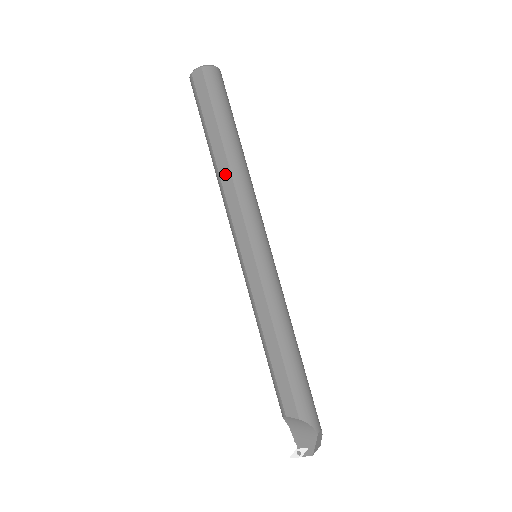
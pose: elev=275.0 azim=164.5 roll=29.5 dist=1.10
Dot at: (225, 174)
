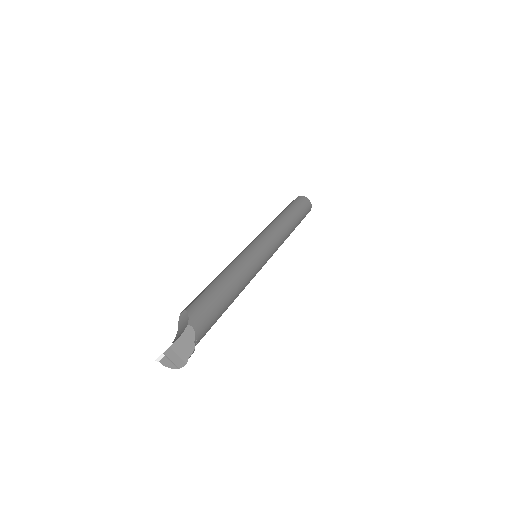
Dot at: occluded
